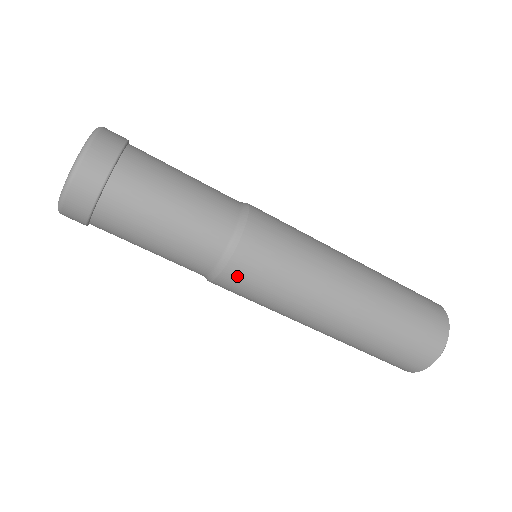
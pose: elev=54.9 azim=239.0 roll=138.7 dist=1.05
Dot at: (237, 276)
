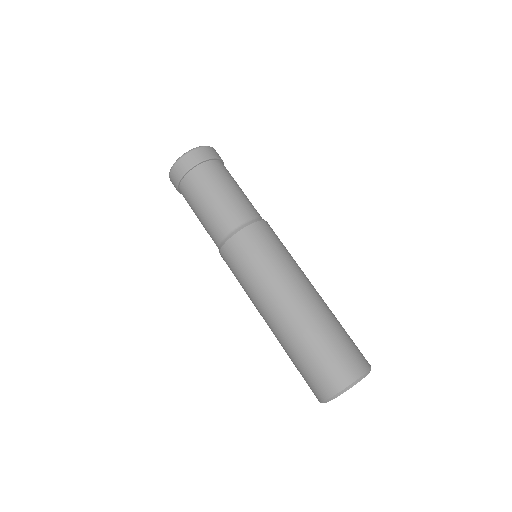
Dot at: (257, 232)
